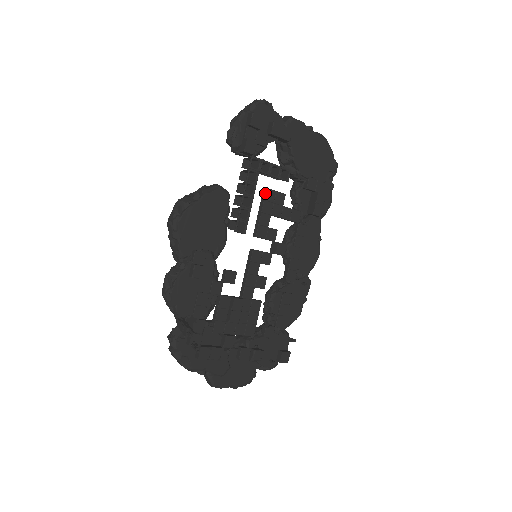
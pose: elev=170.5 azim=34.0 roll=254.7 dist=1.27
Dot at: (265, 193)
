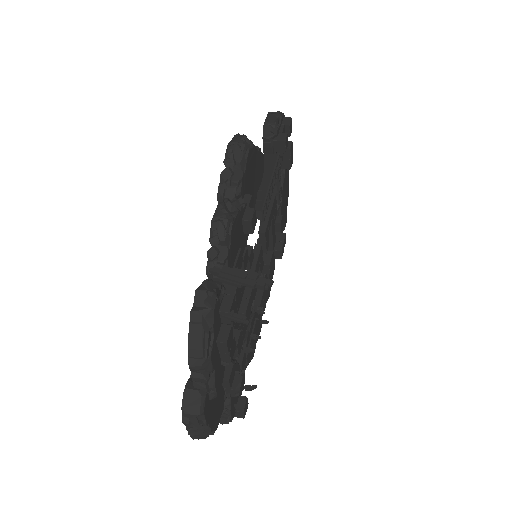
Dot at: (274, 197)
